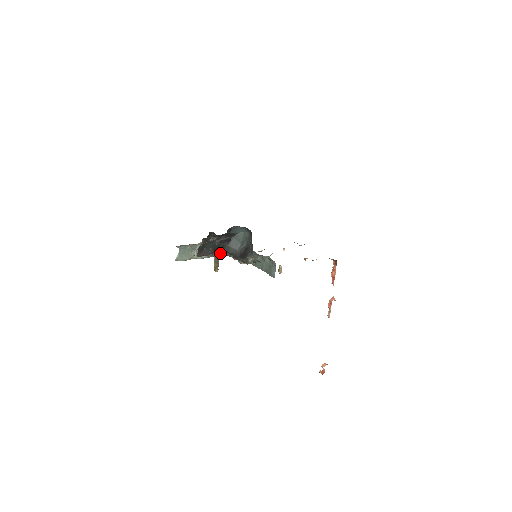
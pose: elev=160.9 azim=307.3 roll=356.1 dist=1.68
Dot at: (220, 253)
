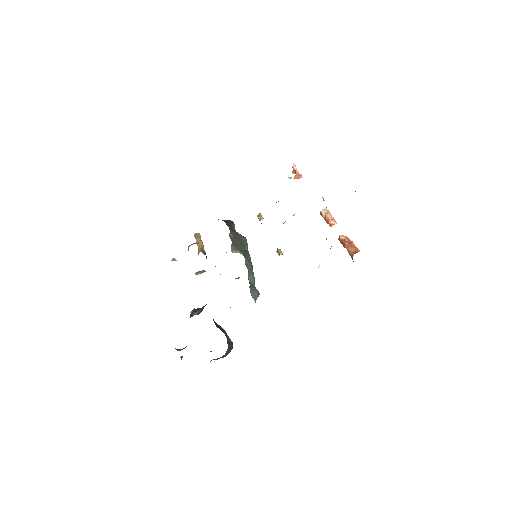
Dot at: occluded
